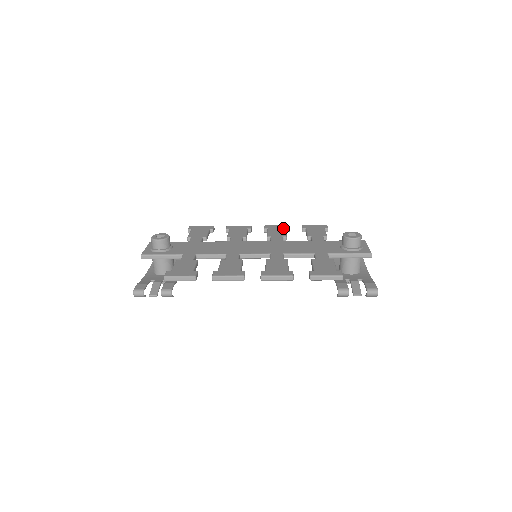
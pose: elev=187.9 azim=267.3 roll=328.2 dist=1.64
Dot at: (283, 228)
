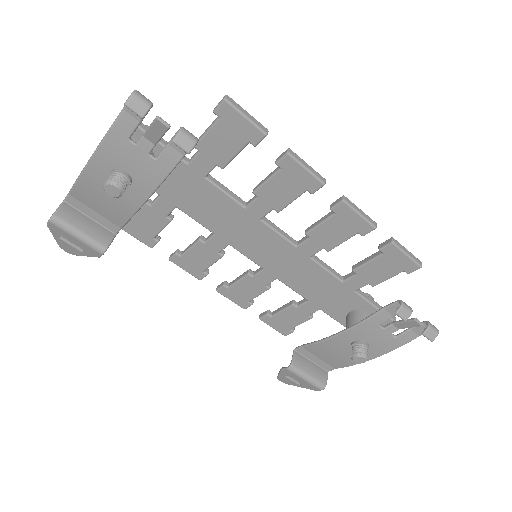
Dot at: occluded
